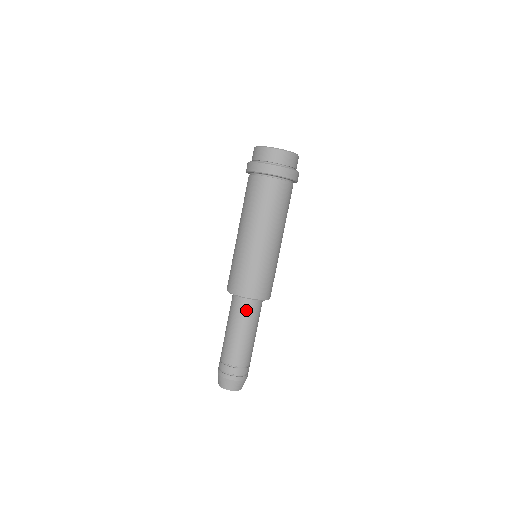
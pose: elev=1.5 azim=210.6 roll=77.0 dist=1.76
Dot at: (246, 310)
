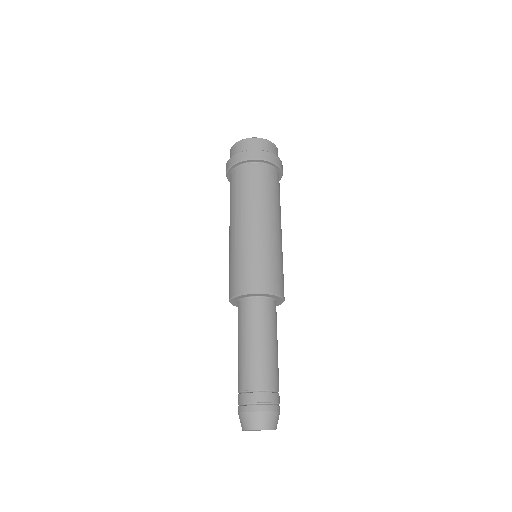
Dot at: (243, 314)
